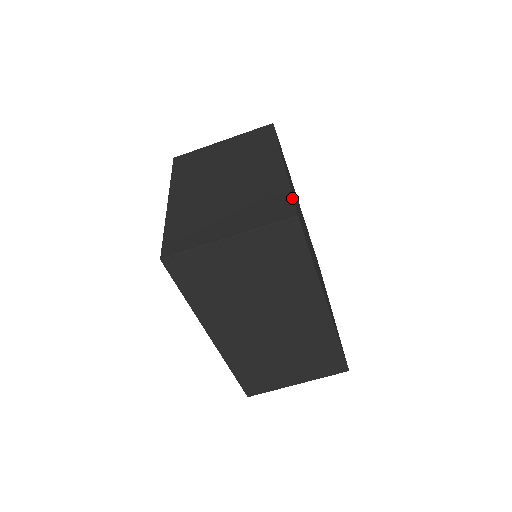
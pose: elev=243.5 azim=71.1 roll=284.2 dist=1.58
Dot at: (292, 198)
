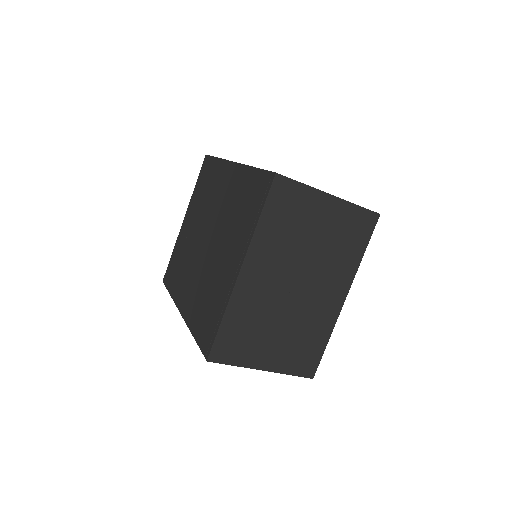
Dot at: occluded
